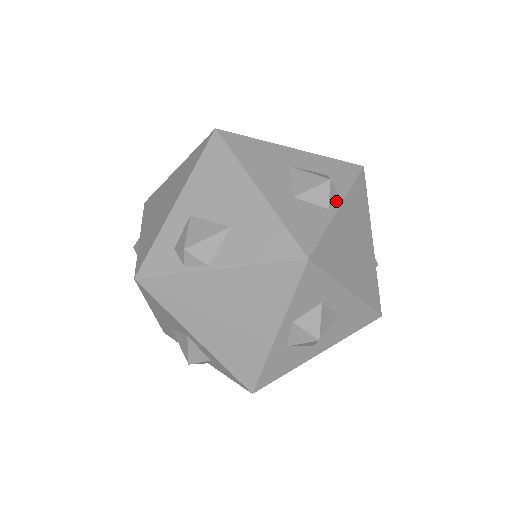
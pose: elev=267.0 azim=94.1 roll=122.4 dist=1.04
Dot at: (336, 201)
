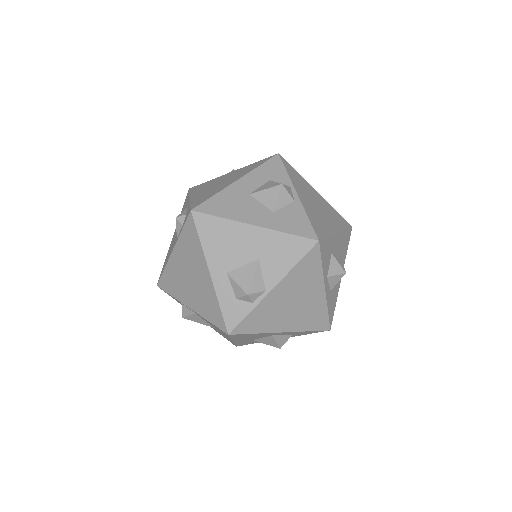
Dot at: (292, 192)
